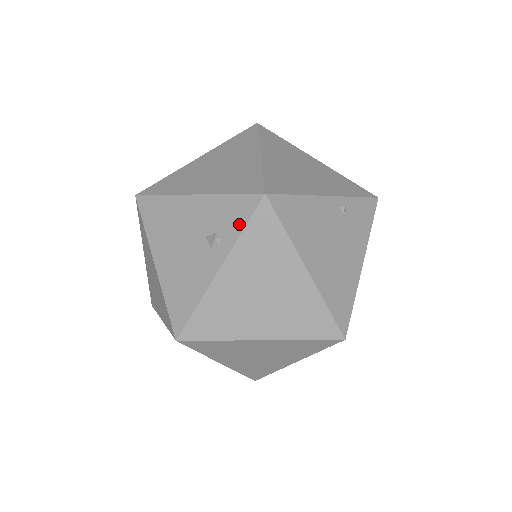
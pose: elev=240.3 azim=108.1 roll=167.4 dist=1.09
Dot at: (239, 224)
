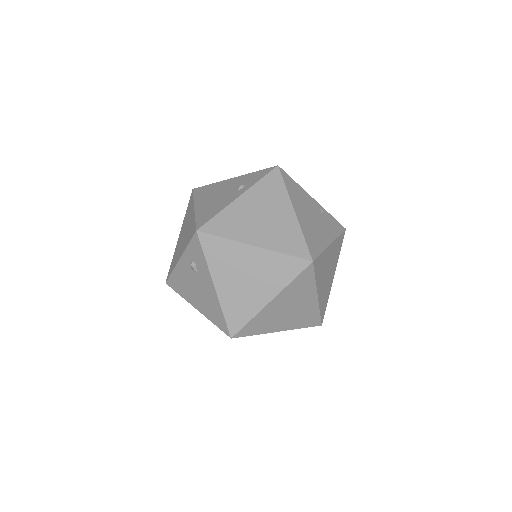
Dot at: (259, 178)
